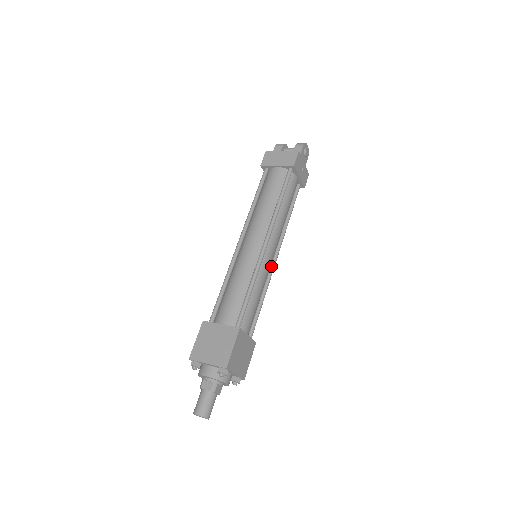
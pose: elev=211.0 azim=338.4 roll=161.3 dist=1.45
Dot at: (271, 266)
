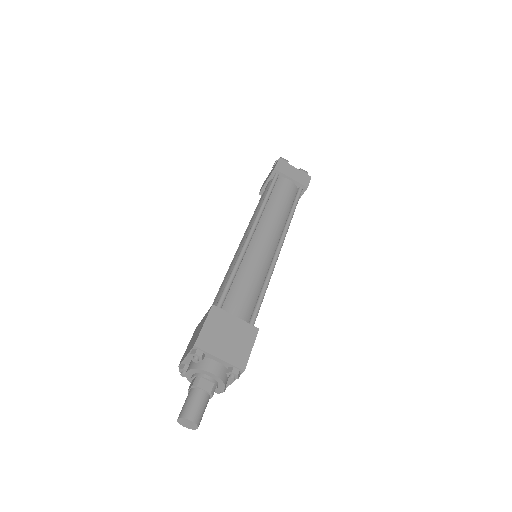
Dot at: occluded
